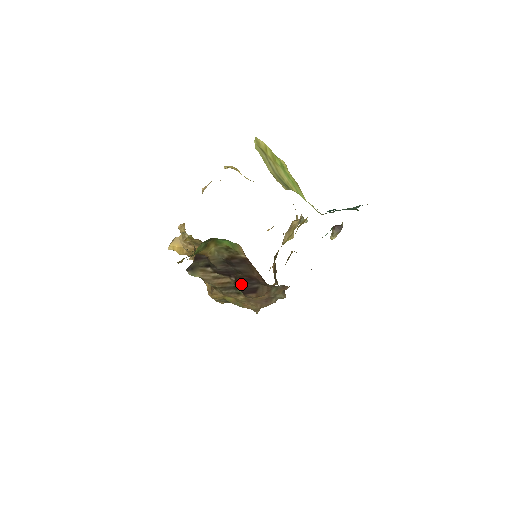
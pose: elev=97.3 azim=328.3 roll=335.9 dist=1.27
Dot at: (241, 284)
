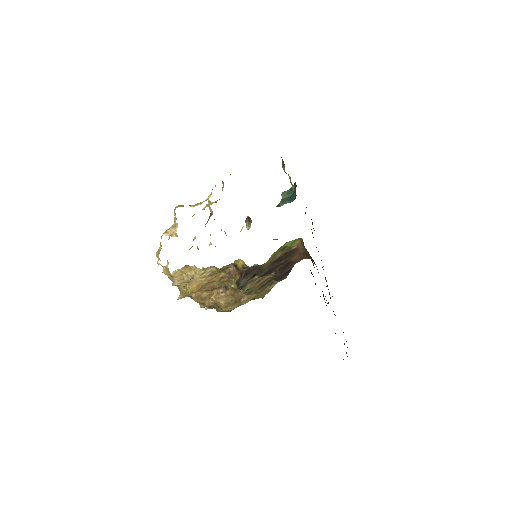
Dot at: (281, 273)
